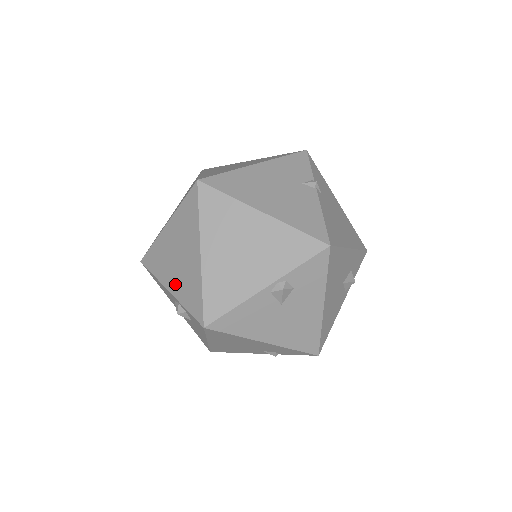
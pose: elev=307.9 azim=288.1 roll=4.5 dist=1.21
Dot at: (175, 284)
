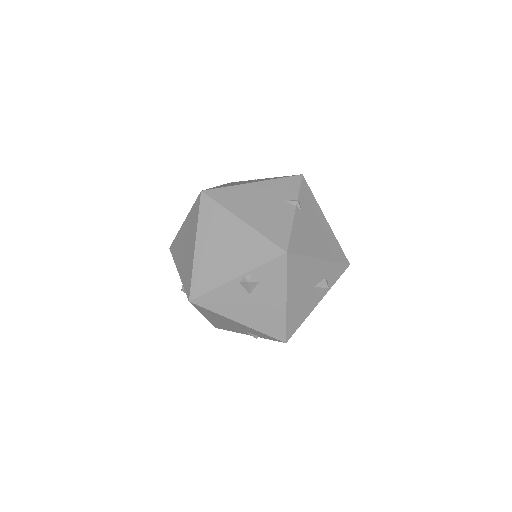
Dot at: (181, 267)
